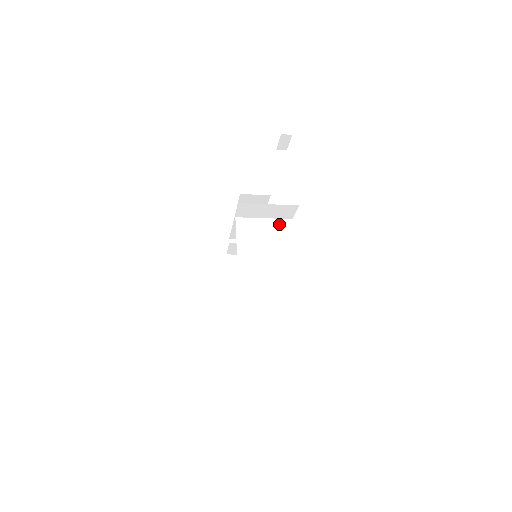
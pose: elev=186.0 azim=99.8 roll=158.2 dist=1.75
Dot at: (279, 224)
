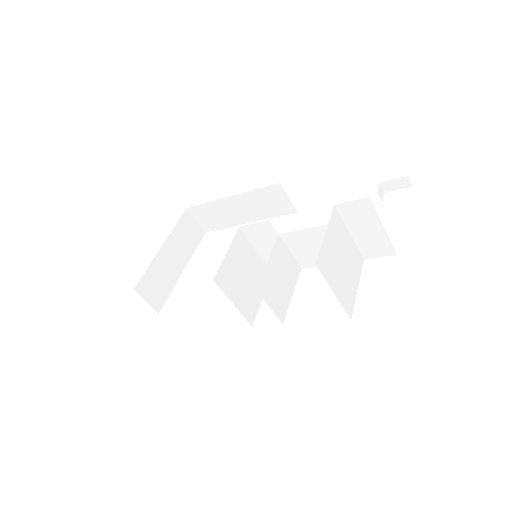
Dot at: (356, 253)
